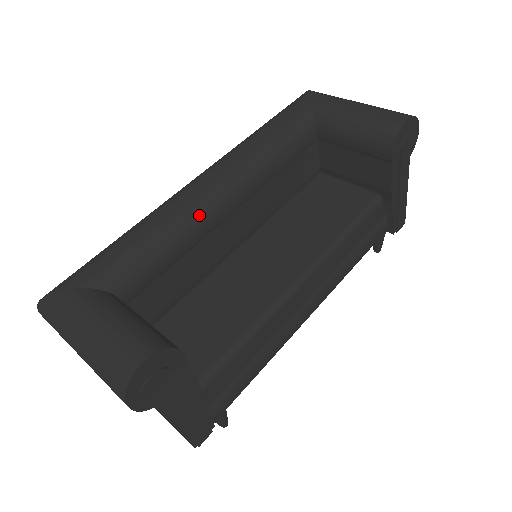
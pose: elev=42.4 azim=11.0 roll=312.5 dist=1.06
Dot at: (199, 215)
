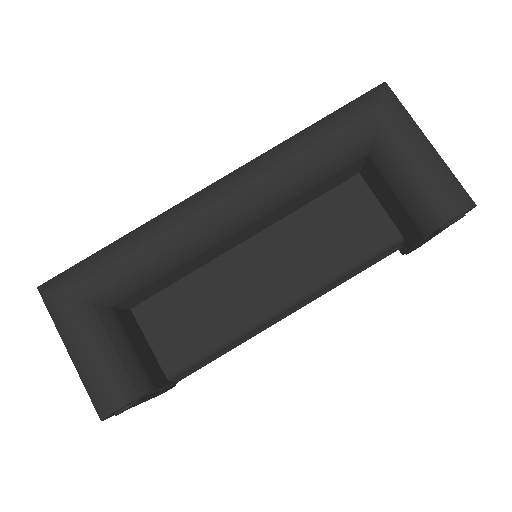
Dot at: (204, 243)
